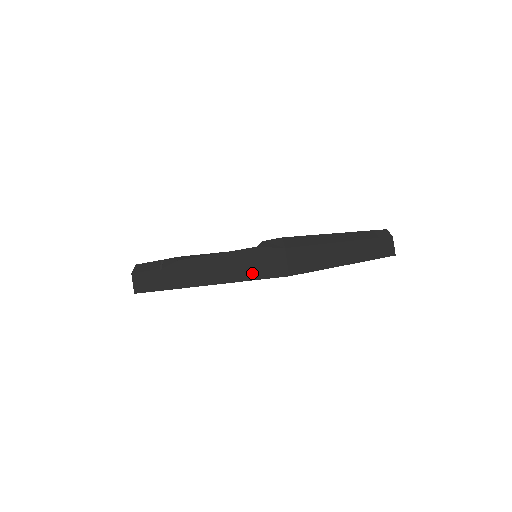
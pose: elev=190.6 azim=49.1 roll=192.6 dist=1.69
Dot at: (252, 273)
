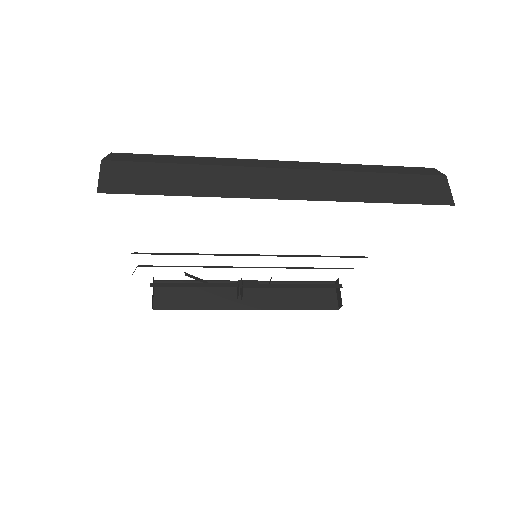
Dot at: occluded
